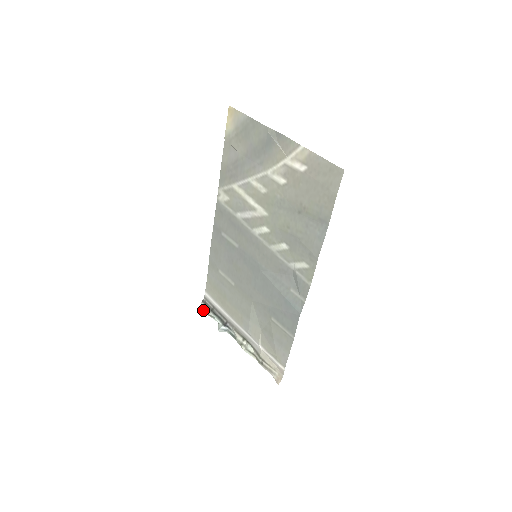
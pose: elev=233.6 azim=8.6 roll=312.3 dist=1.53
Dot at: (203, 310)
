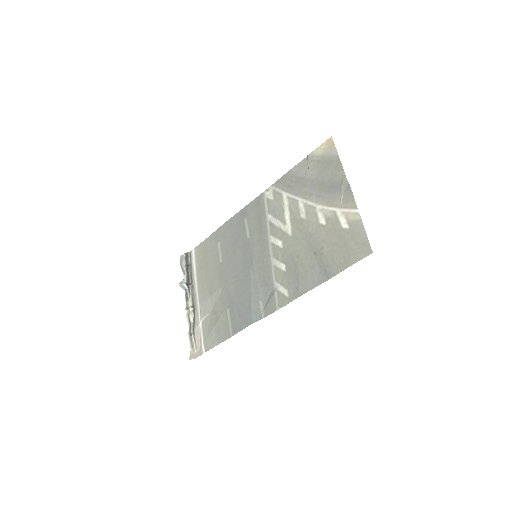
Dot at: (181, 260)
